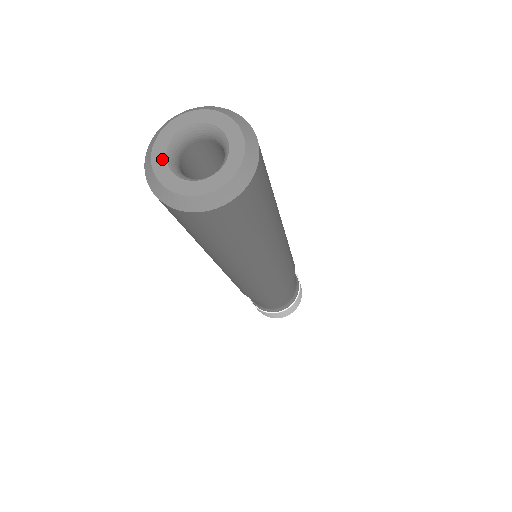
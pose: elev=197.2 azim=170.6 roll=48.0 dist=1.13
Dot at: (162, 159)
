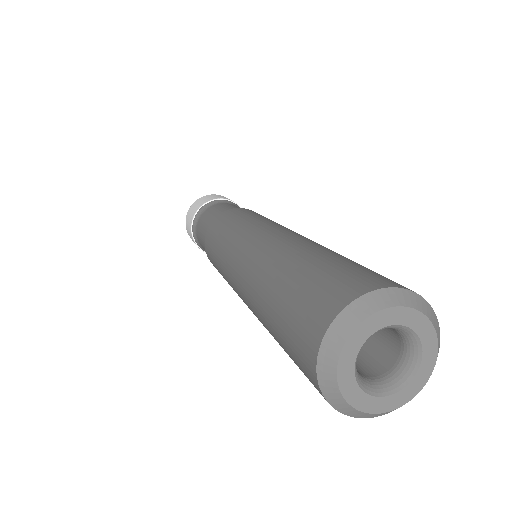
Dot at: (359, 394)
